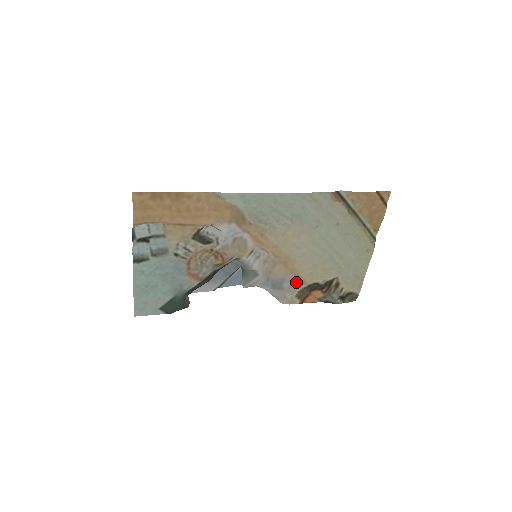
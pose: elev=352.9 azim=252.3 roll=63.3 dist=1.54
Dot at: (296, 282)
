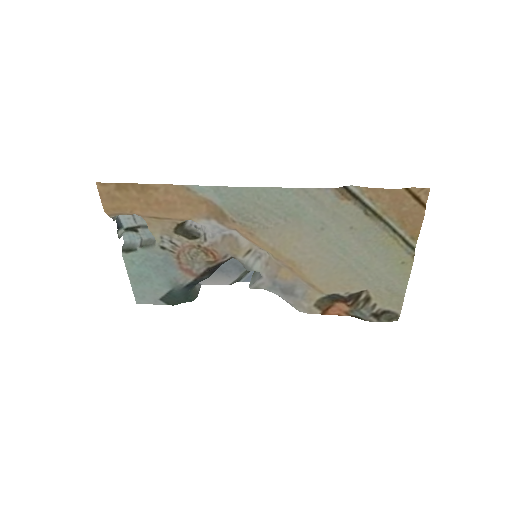
Dot at: (311, 290)
